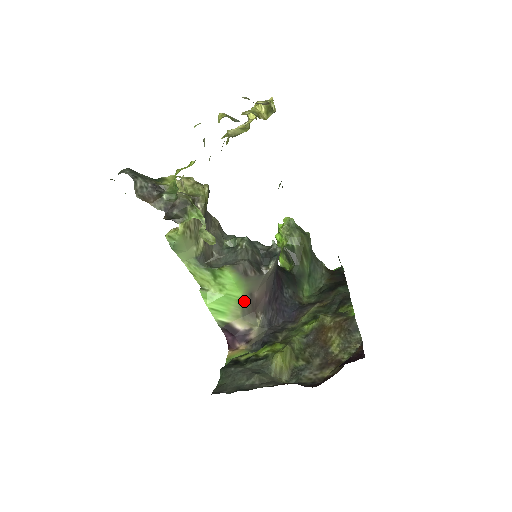
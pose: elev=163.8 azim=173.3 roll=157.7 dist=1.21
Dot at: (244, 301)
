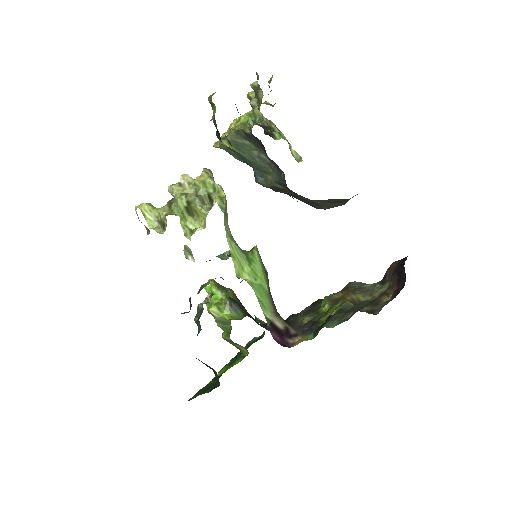
Dot at: (270, 297)
